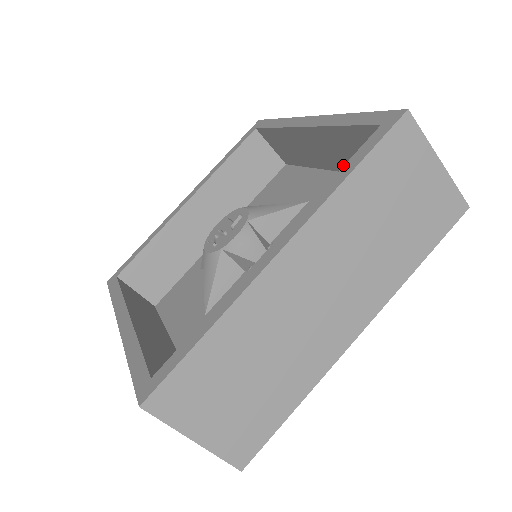
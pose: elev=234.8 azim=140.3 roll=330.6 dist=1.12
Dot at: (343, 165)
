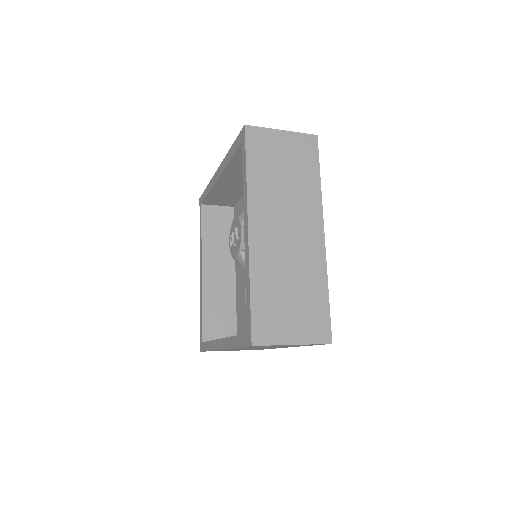
Dot at: occluded
